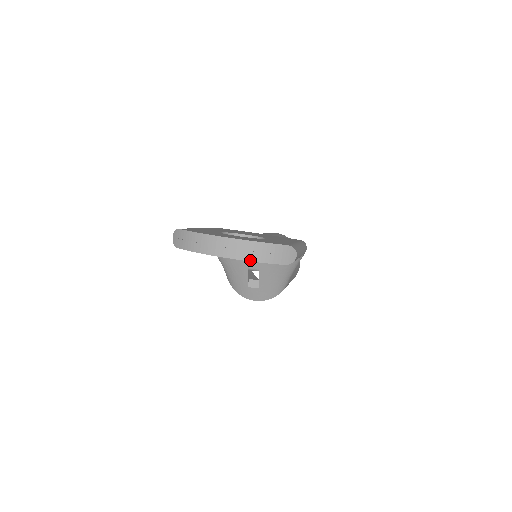
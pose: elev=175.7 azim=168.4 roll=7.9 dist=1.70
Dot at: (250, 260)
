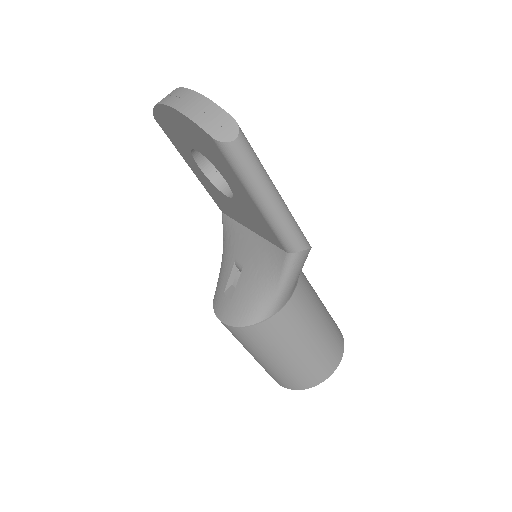
Dot at: (180, 110)
